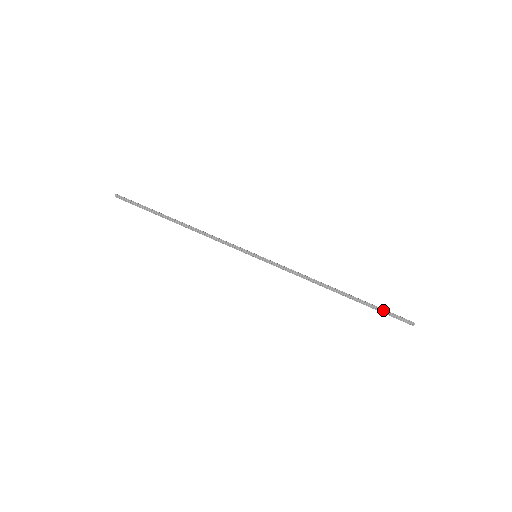
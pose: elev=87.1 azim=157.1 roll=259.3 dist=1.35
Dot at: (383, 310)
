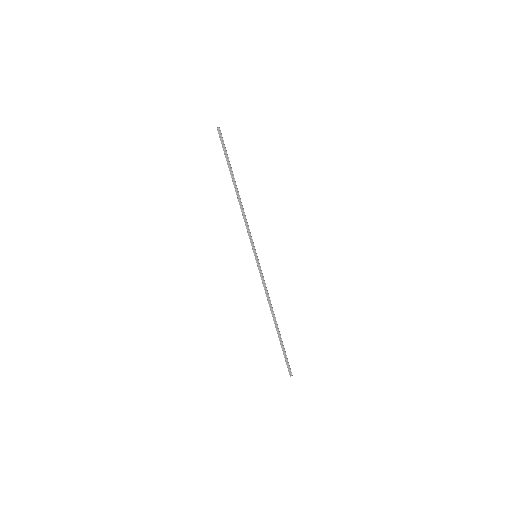
Dot at: (285, 354)
